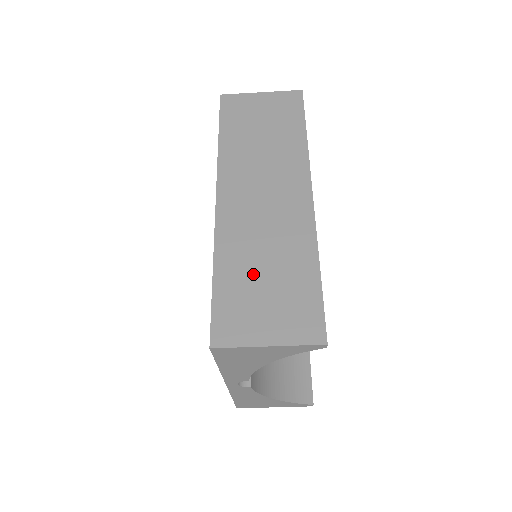
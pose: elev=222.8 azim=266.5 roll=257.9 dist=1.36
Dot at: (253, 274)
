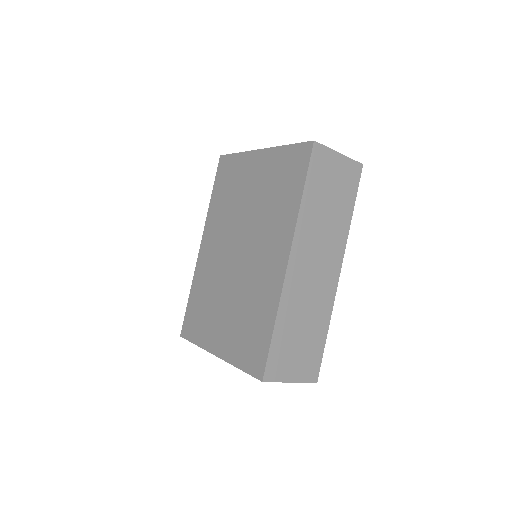
Dot at: (295, 331)
